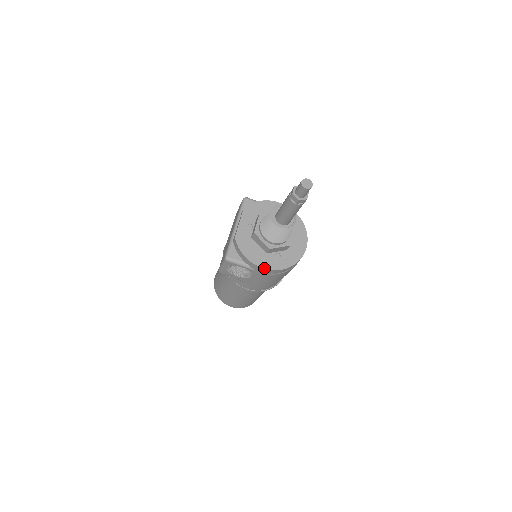
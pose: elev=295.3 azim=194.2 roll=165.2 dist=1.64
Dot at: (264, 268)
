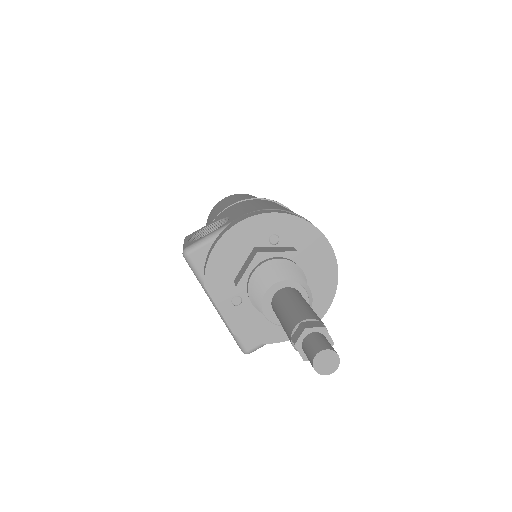
Dot at: occluded
